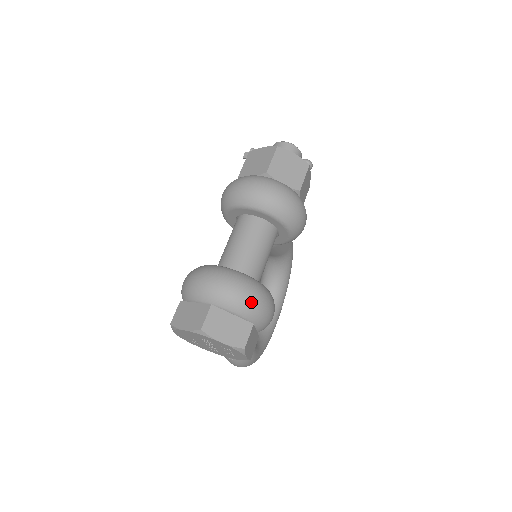
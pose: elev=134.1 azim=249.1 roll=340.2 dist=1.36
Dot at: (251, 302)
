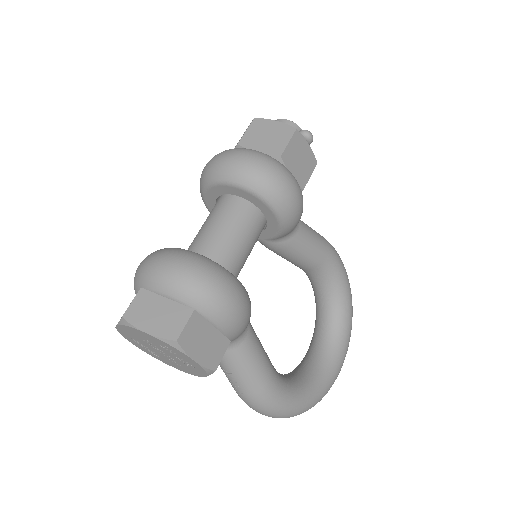
Dot at: (187, 279)
